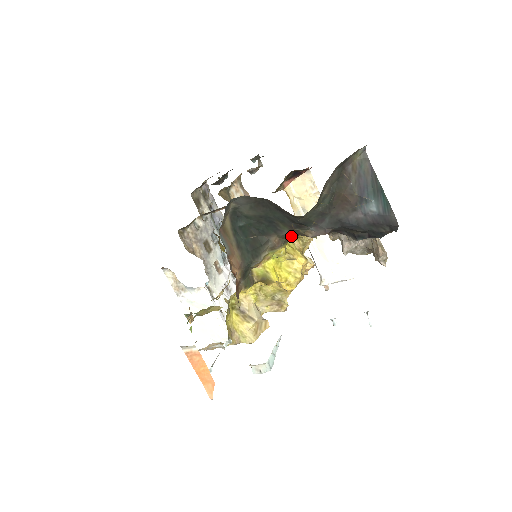
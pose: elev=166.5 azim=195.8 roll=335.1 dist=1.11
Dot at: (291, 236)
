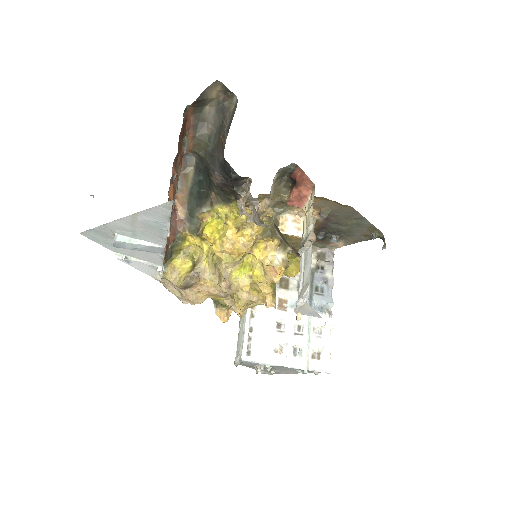
Dot at: (220, 193)
